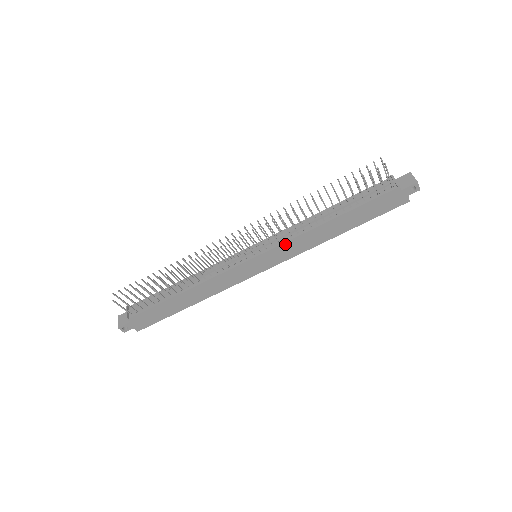
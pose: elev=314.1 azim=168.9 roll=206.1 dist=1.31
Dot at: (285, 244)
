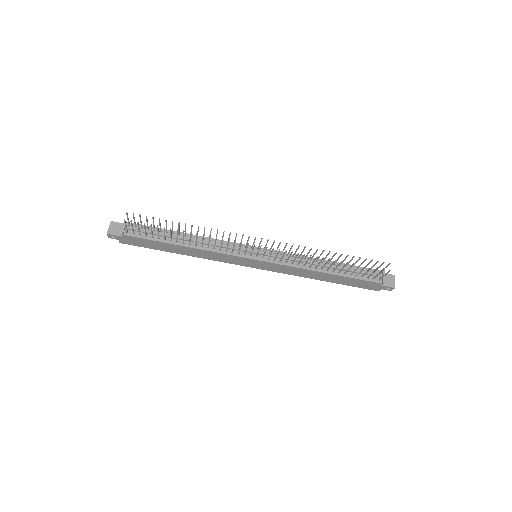
Dot at: (284, 266)
